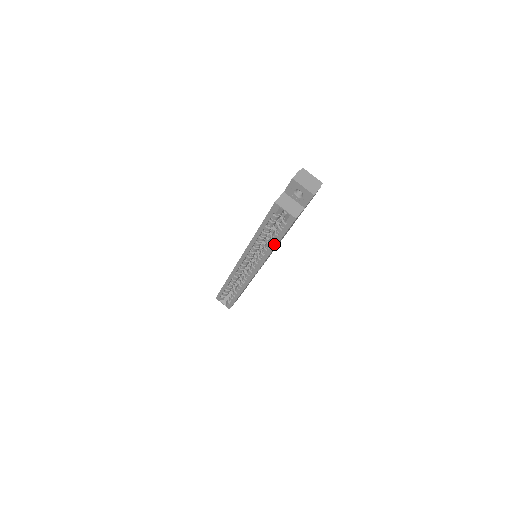
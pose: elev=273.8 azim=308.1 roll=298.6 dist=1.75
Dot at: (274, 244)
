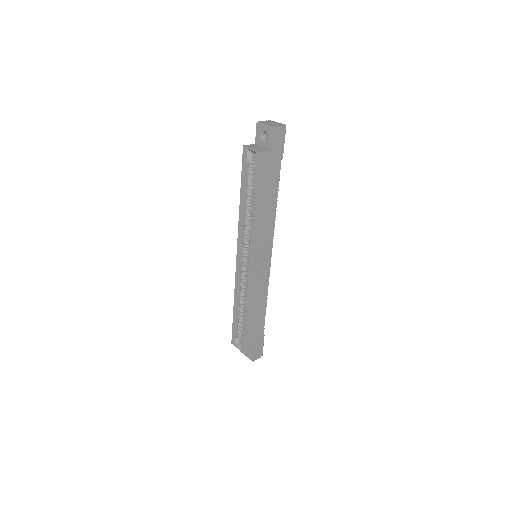
Dot at: (254, 204)
